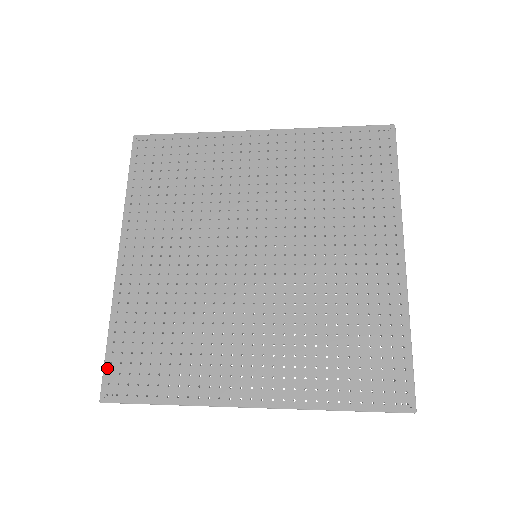
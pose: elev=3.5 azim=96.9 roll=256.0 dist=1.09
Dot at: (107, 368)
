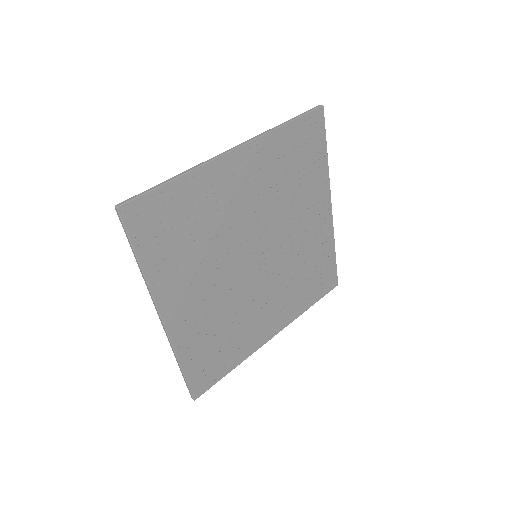
Dot at: (190, 384)
